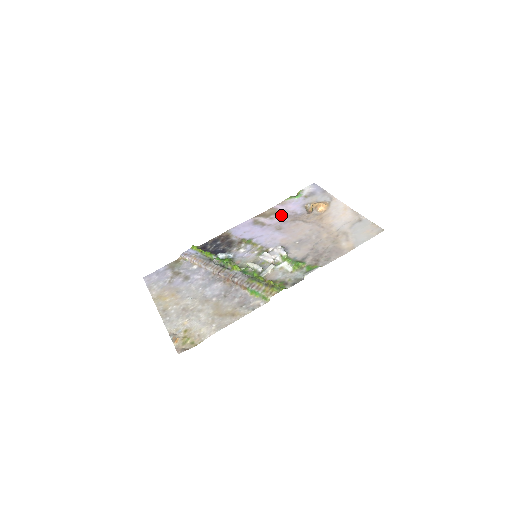
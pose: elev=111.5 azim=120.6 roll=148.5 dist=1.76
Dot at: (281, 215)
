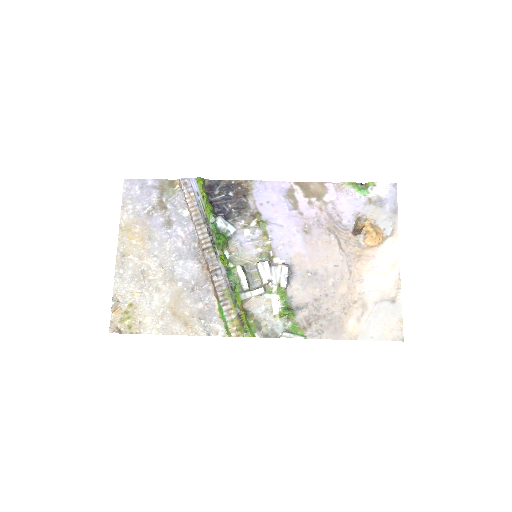
Dot at: (324, 208)
